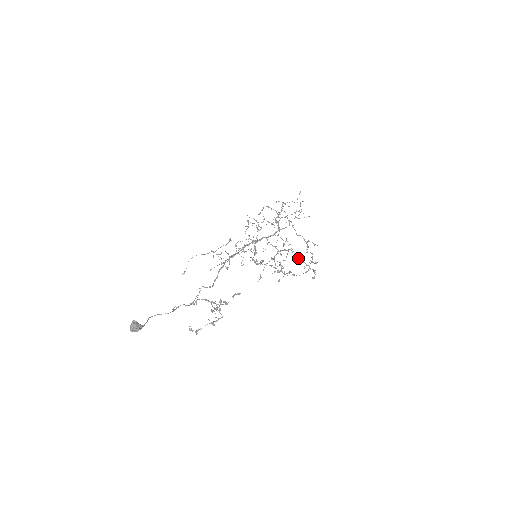
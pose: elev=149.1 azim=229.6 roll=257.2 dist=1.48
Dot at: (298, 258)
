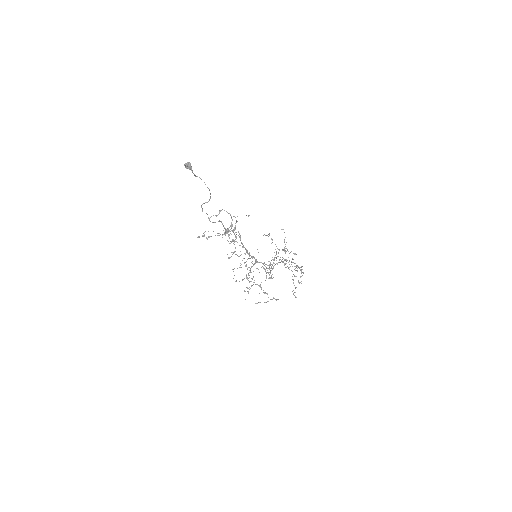
Dot at: (291, 261)
